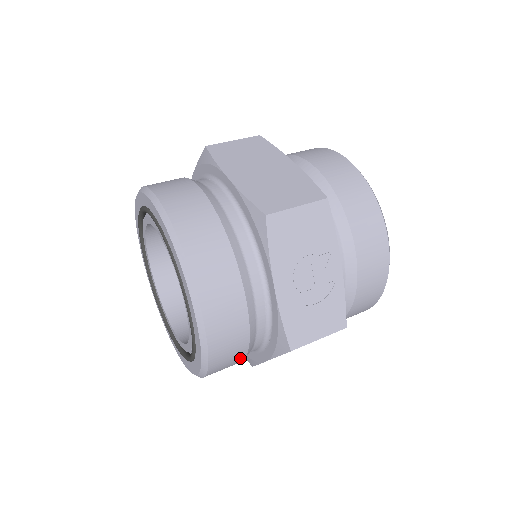
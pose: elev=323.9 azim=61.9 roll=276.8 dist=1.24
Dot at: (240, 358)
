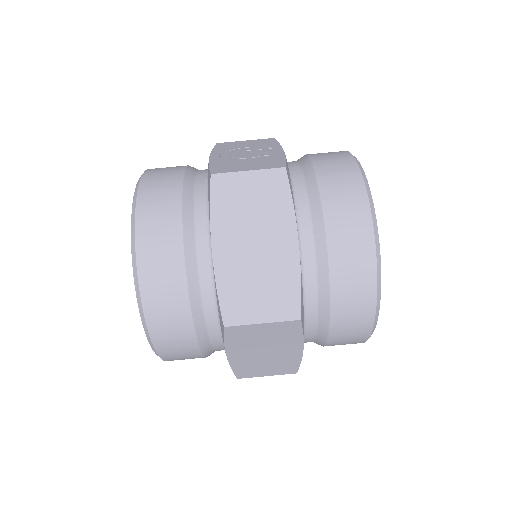
Dot at: occluded
